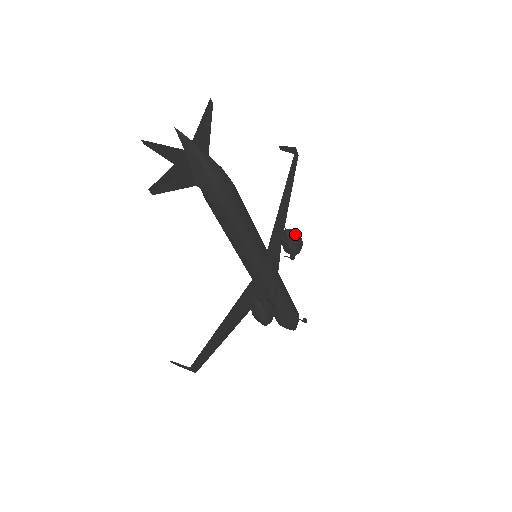
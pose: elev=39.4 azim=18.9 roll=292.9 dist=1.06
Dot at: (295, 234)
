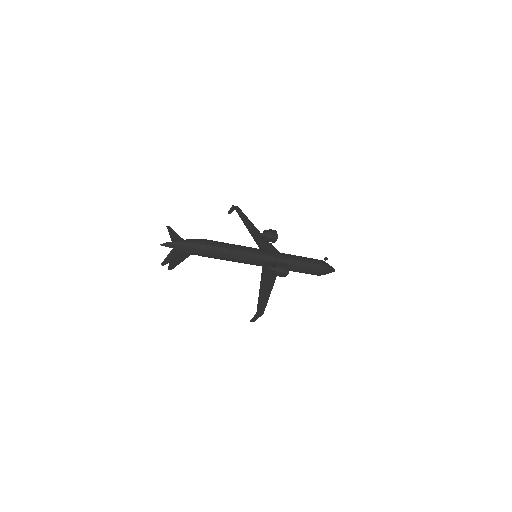
Dot at: (265, 231)
